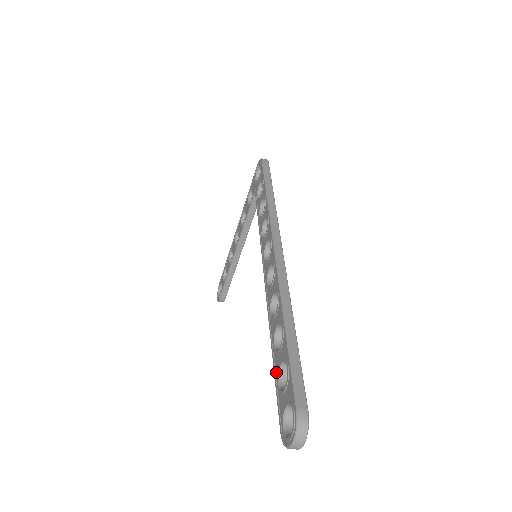
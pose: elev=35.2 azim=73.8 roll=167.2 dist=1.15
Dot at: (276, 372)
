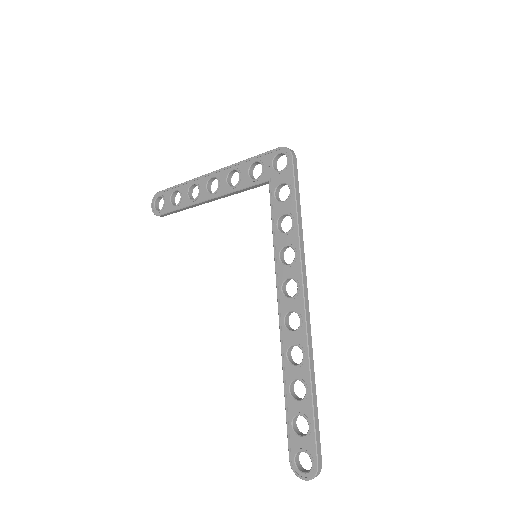
Dot at: (289, 413)
